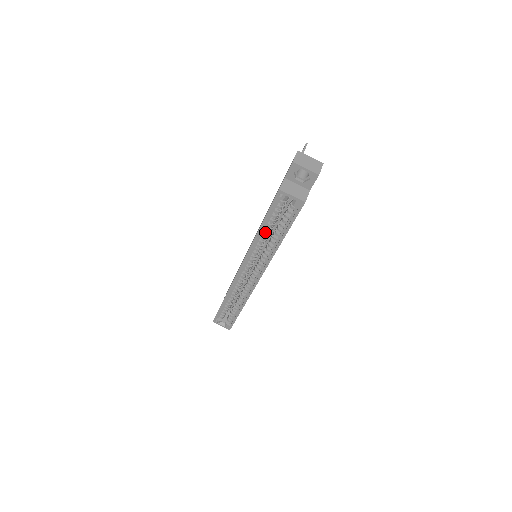
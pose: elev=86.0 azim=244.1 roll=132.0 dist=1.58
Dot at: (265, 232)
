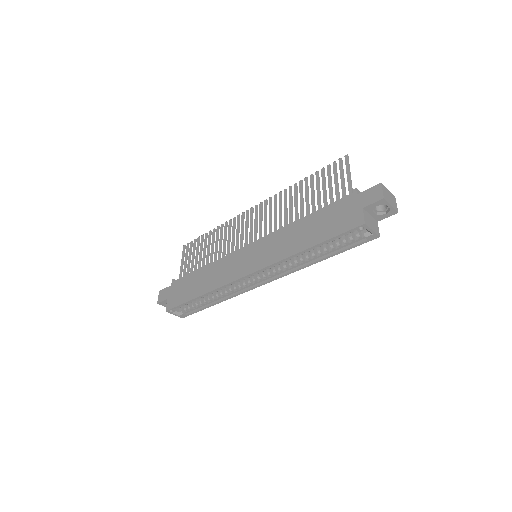
Dot at: occluded
